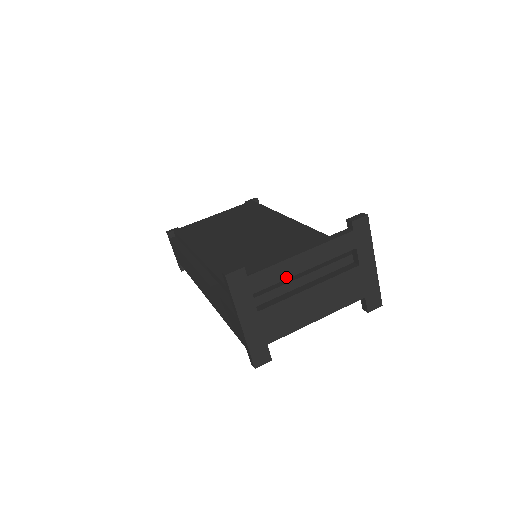
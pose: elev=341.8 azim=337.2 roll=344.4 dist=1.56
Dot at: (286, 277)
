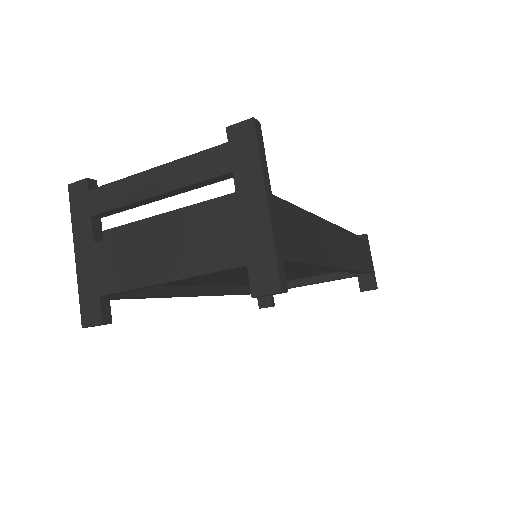
Dot at: (130, 201)
